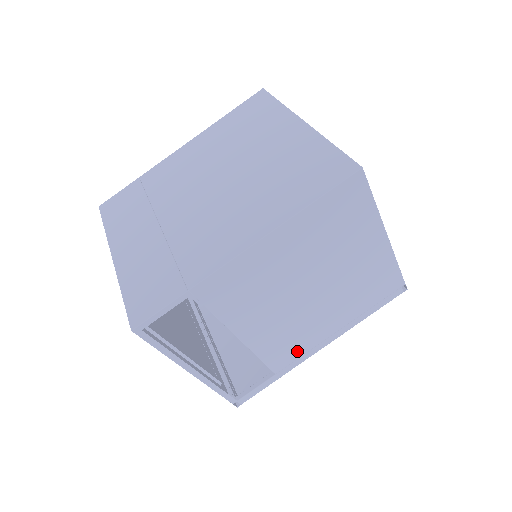
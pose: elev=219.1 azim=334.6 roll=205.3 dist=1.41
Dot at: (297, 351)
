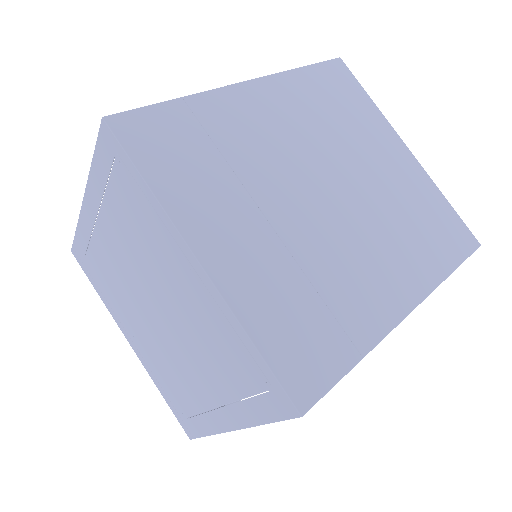
Dot at: occluded
